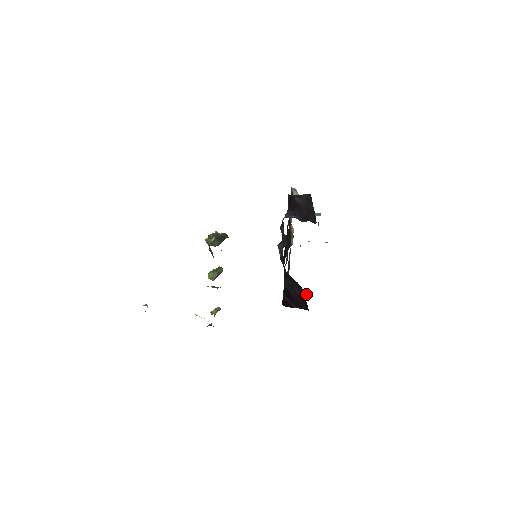
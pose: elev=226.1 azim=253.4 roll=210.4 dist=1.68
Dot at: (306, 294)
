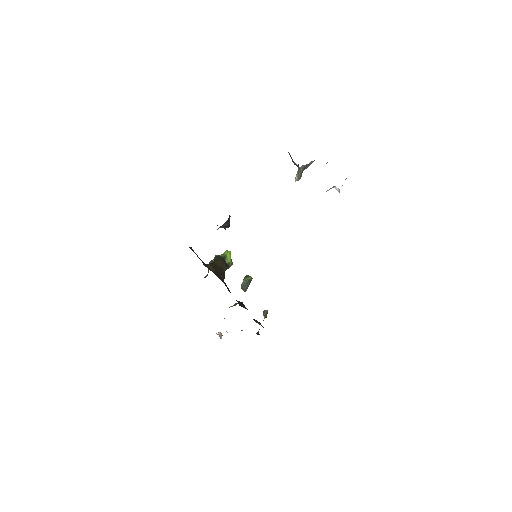
Dot at: occluded
